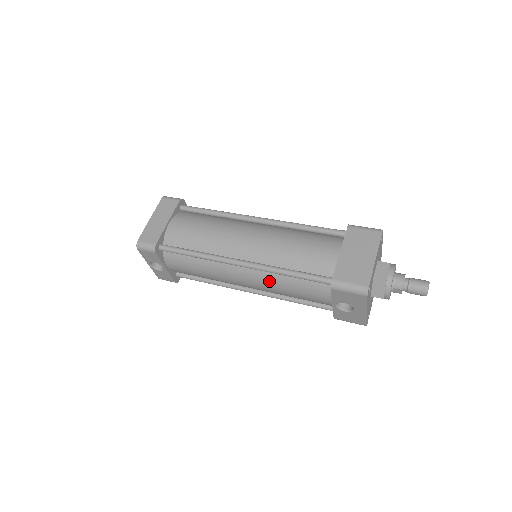
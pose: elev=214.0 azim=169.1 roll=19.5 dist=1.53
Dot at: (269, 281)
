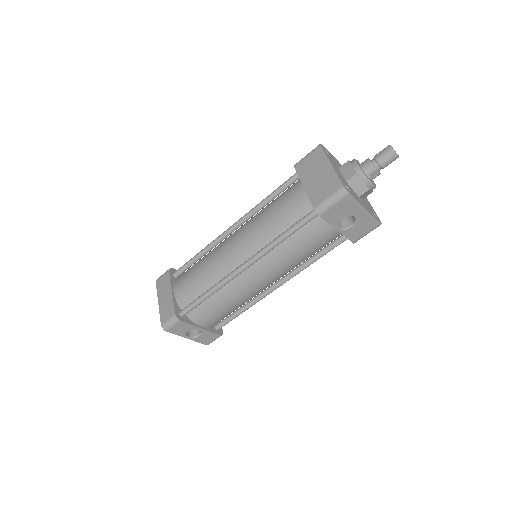
Dot at: (277, 260)
